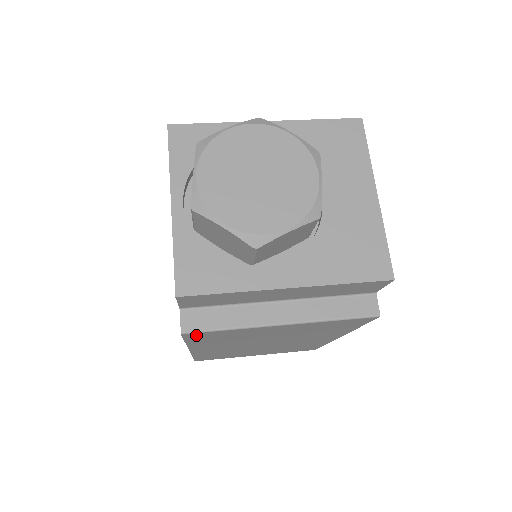
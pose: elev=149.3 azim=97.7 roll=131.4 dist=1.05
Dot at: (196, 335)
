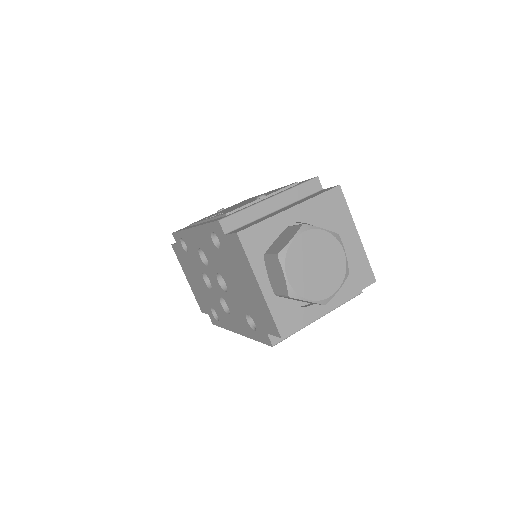
Dot at: occluded
